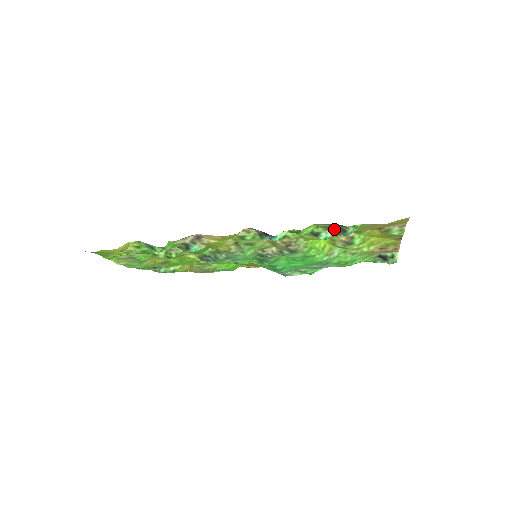
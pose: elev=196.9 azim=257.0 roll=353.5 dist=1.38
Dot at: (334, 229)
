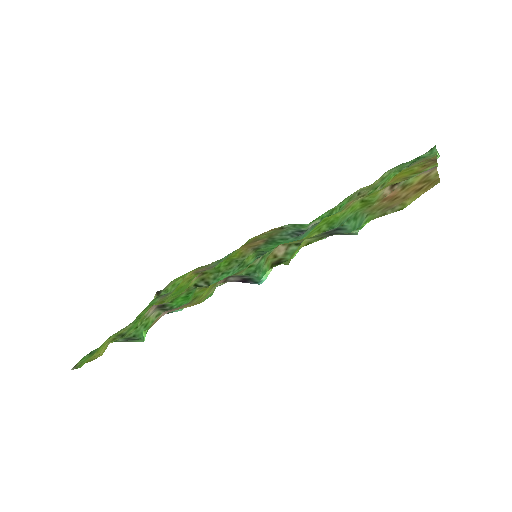
Dot at: (332, 232)
